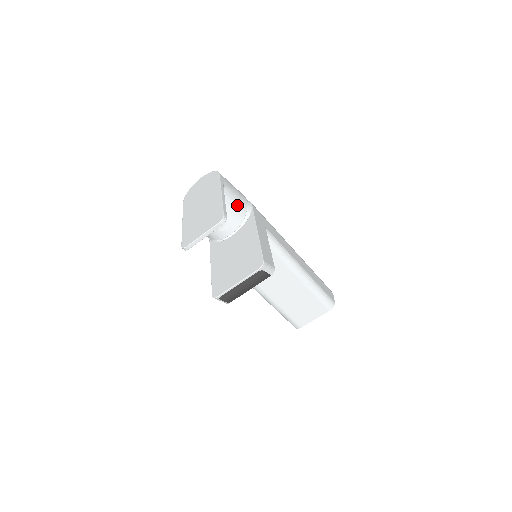
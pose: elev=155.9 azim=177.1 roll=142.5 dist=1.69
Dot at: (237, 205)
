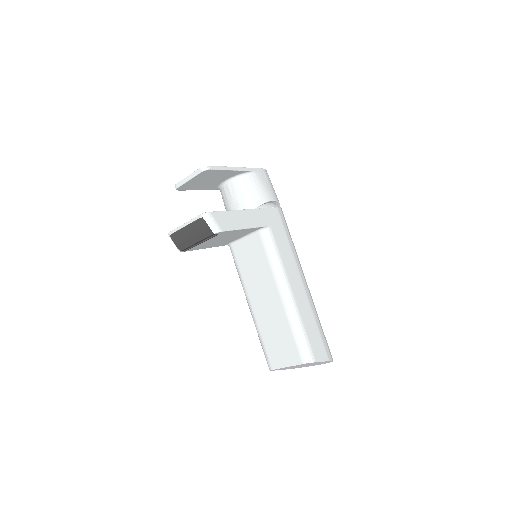
Dot at: (255, 193)
